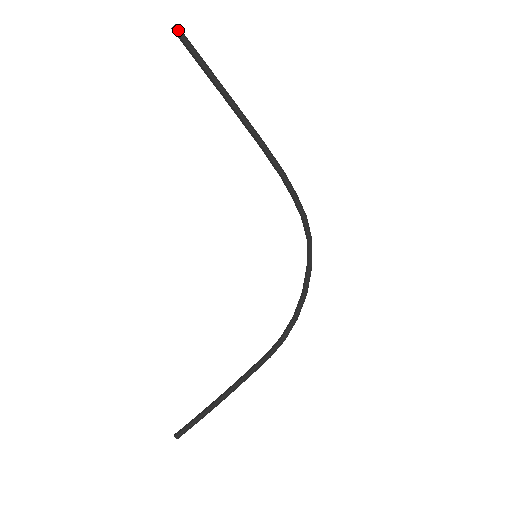
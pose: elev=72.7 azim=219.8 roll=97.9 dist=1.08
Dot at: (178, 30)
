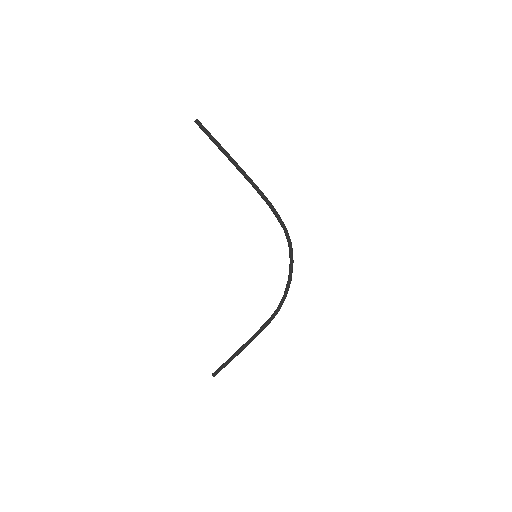
Dot at: (198, 123)
